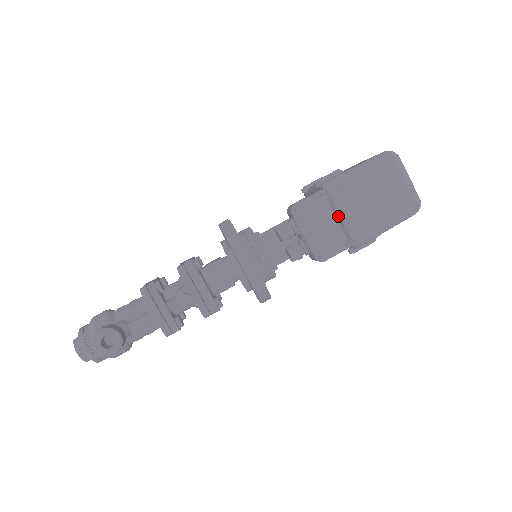
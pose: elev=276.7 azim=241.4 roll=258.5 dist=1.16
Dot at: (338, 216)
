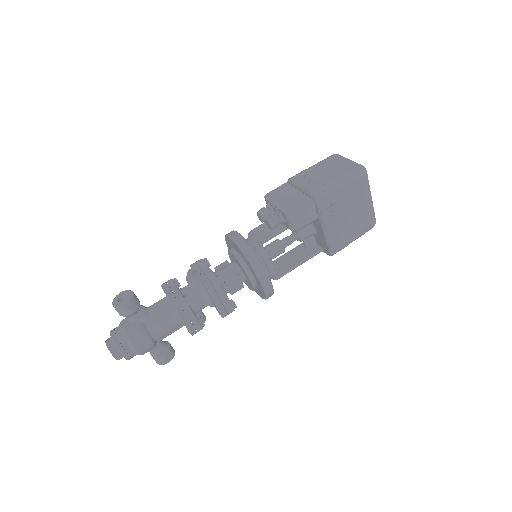
Dot at: (298, 189)
